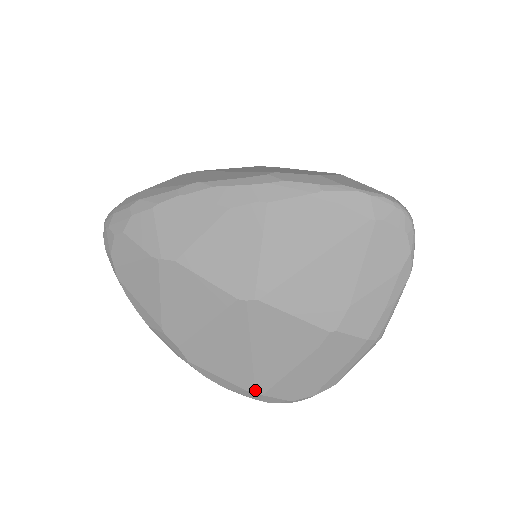
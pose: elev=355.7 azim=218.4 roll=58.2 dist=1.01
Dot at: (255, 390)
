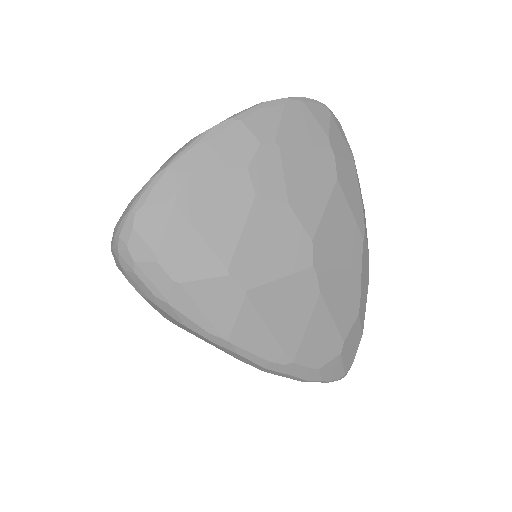
Dot at: occluded
